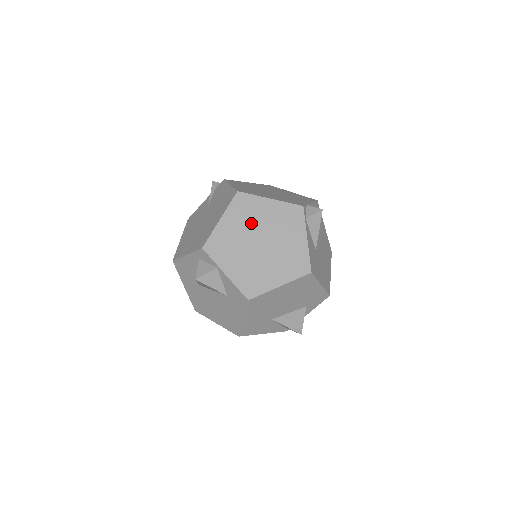
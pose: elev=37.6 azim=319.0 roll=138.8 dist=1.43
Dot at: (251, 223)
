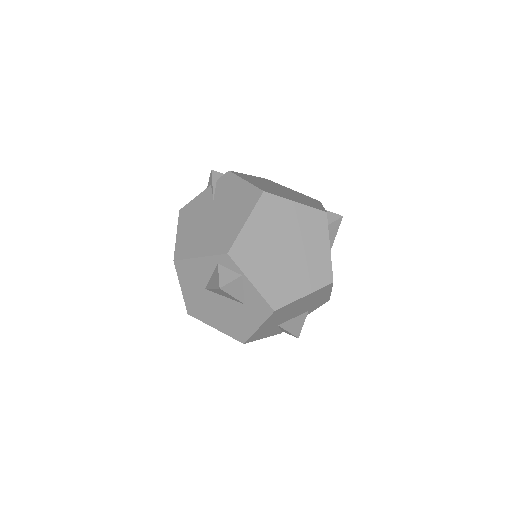
Dot at: (277, 228)
